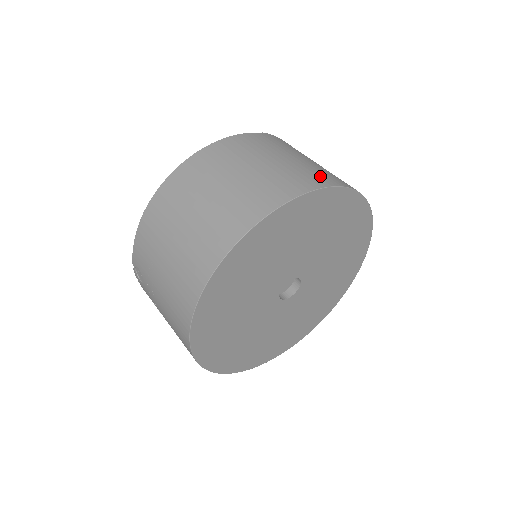
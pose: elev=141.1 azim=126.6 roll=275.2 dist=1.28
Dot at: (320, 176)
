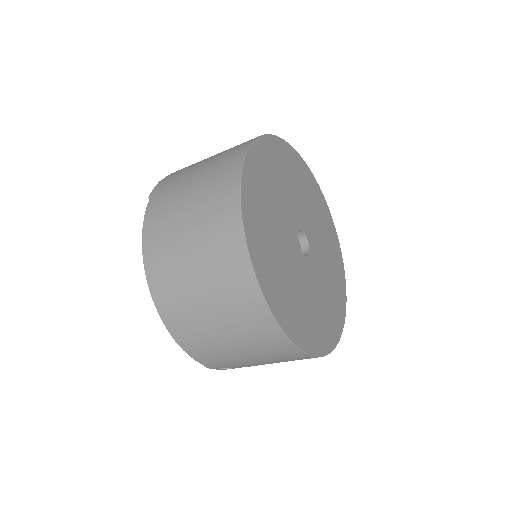
Dot at: (225, 172)
